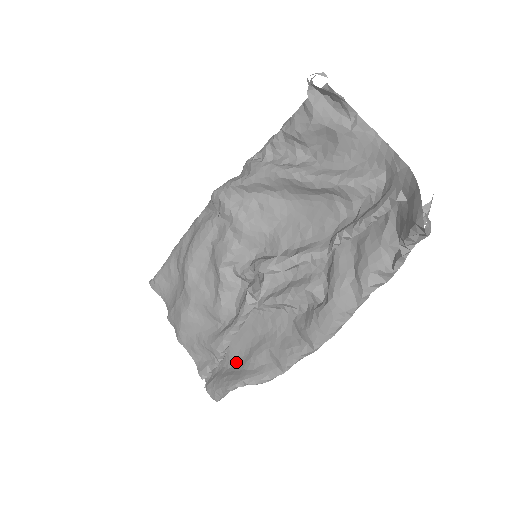
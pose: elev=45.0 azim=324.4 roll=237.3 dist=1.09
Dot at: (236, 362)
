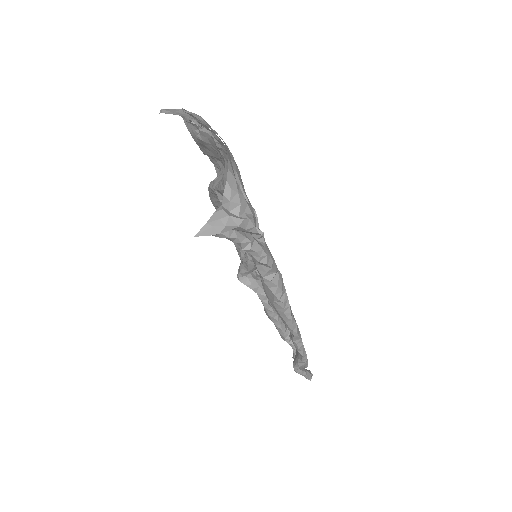
Dot at: occluded
